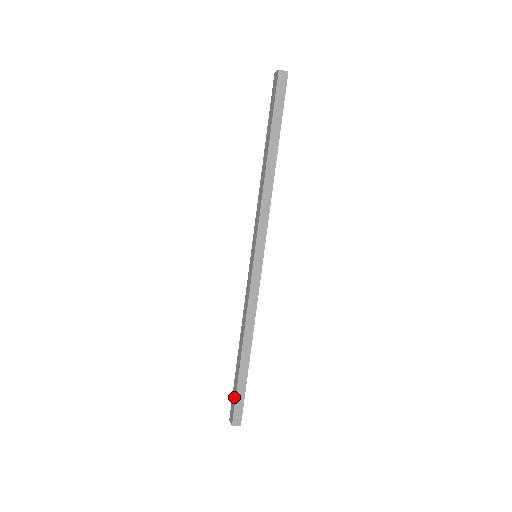
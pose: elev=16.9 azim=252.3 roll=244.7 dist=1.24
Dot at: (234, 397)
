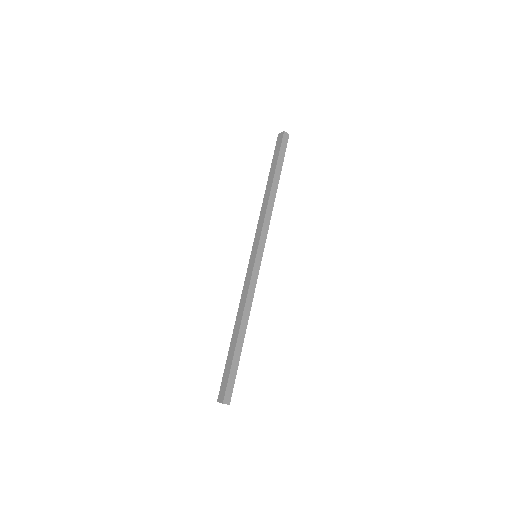
Dot at: (227, 376)
